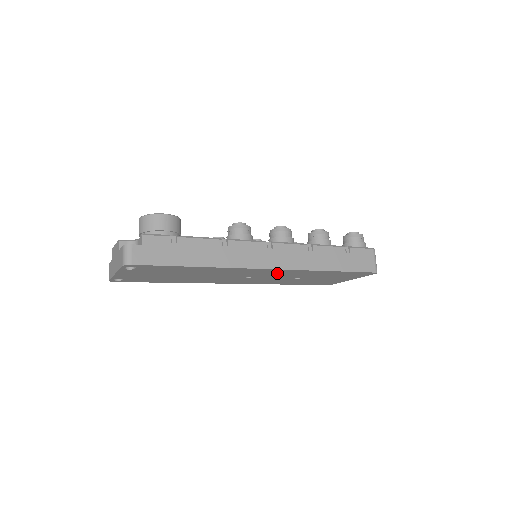
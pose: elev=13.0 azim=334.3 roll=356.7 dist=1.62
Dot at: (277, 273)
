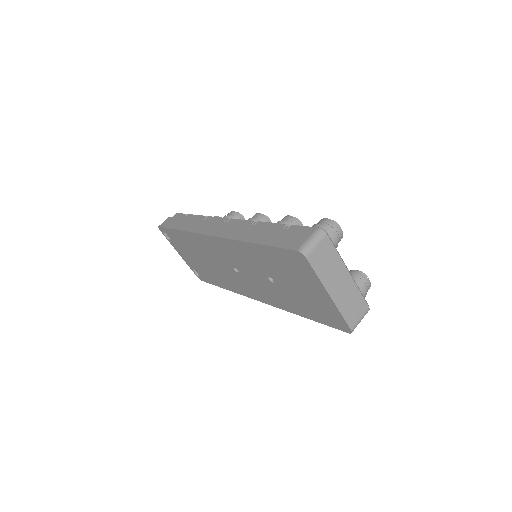
Dot at: (233, 254)
